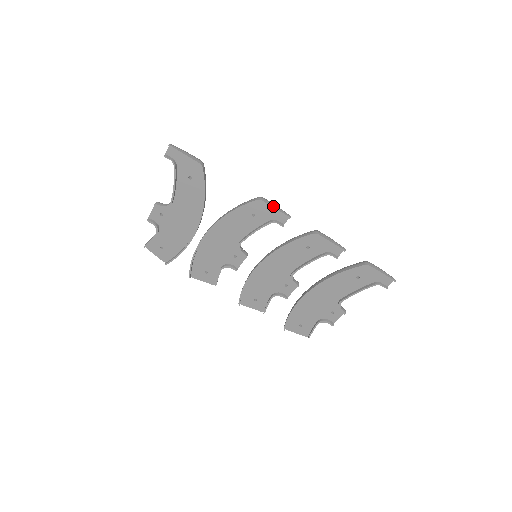
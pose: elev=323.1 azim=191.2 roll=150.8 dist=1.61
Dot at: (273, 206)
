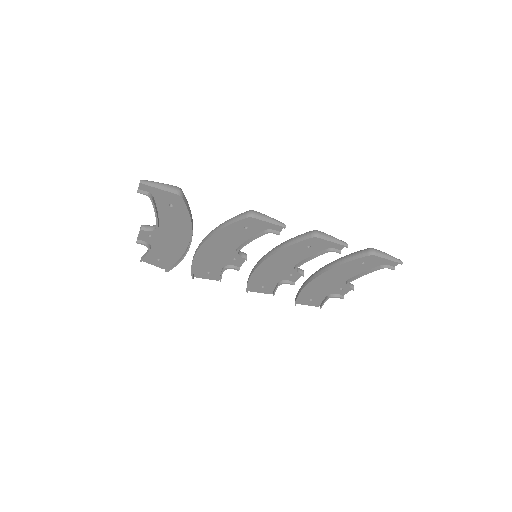
Dot at: (266, 220)
